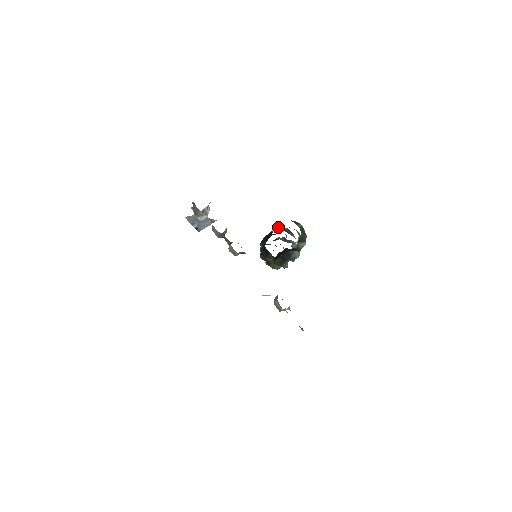
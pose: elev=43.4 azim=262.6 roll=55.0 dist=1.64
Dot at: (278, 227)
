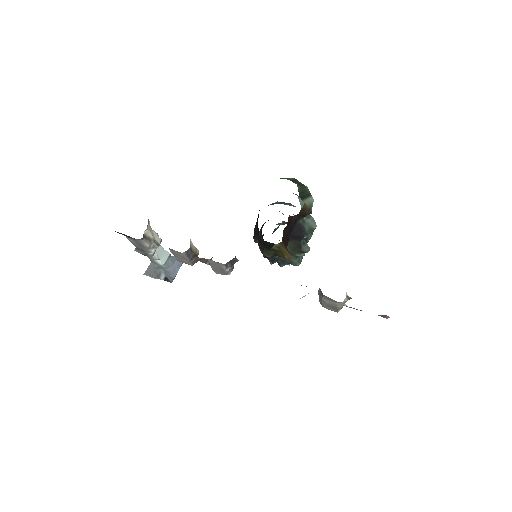
Dot at: occluded
